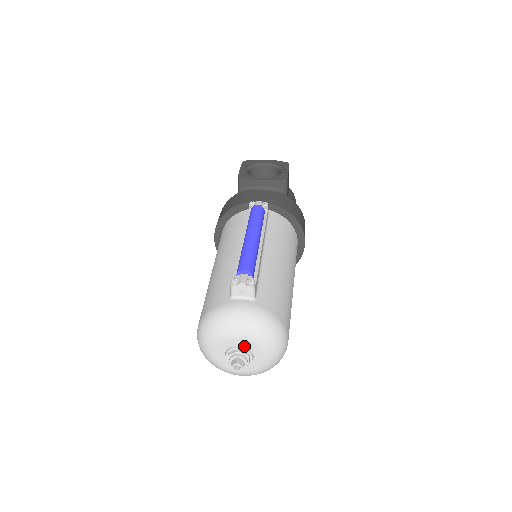
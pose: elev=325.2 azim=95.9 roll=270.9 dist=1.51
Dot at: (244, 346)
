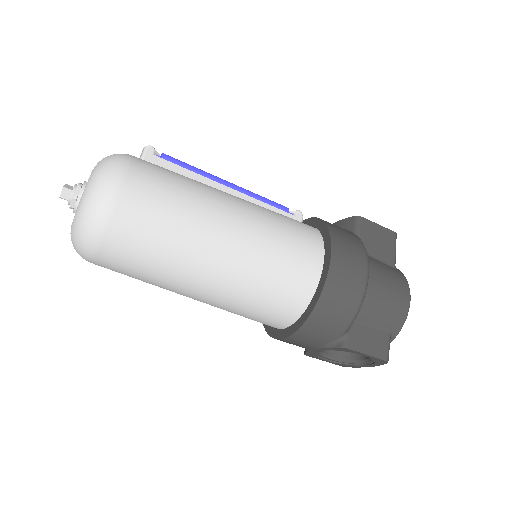
Dot at: occluded
